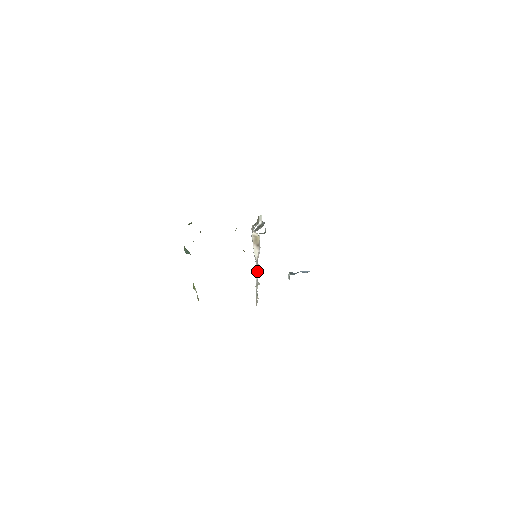
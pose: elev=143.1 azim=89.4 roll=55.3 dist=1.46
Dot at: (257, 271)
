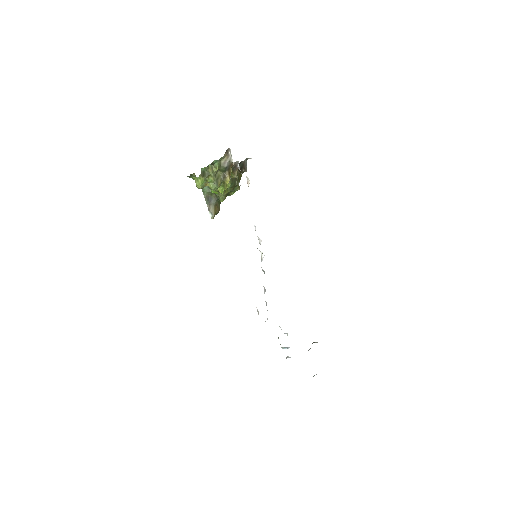
Dot at: occluded
